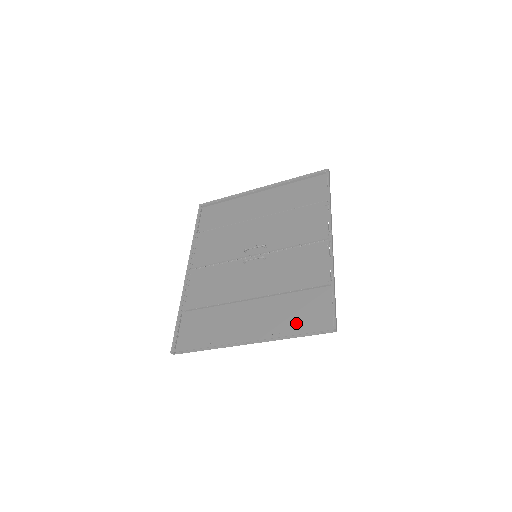
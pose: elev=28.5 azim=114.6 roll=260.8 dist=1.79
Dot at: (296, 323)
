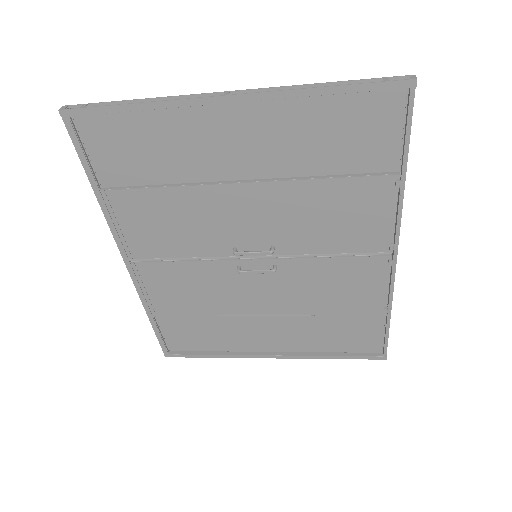
Dot at: (334, 345)
